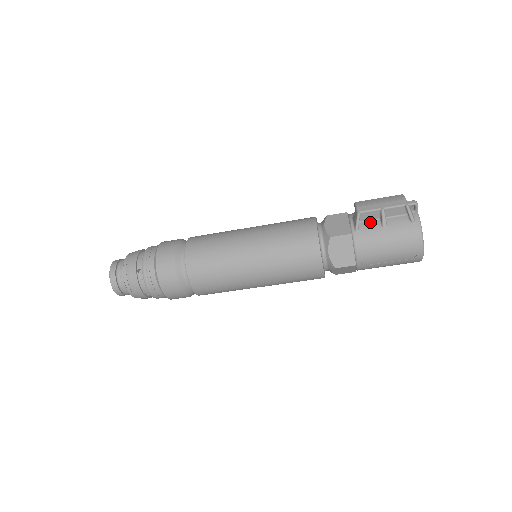
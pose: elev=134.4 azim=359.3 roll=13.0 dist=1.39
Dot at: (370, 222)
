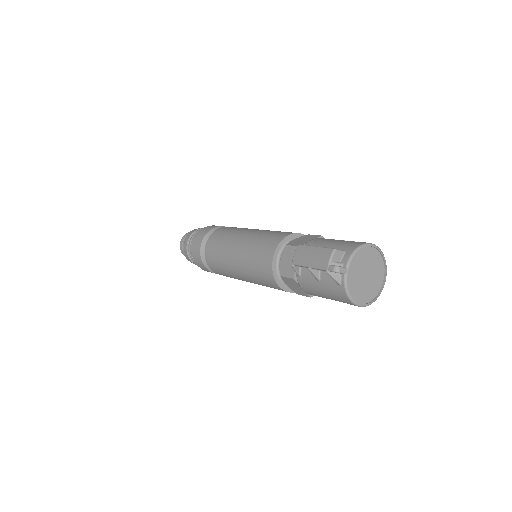
Dot at: (308, 270)
